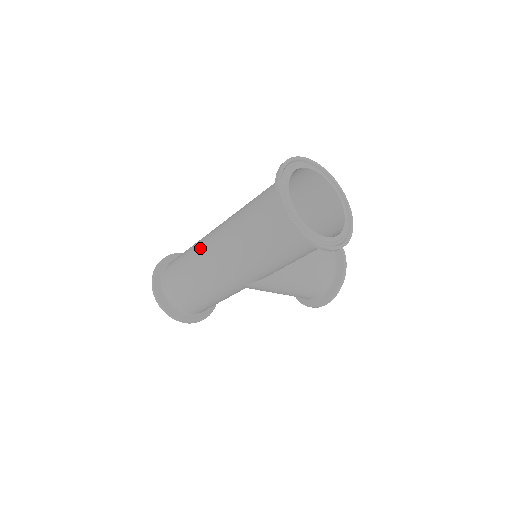
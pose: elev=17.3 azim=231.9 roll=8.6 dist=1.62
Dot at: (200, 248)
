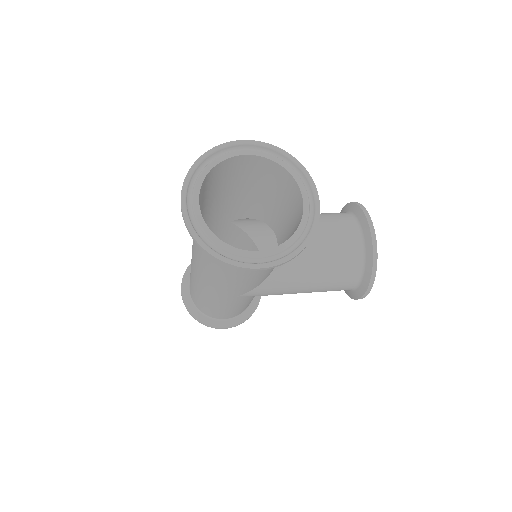
Dot at: occluded
